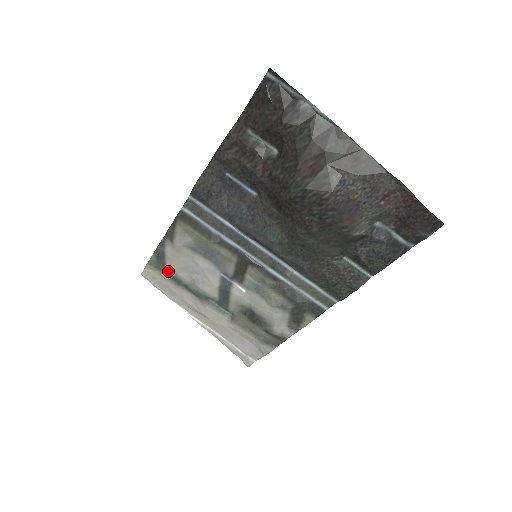
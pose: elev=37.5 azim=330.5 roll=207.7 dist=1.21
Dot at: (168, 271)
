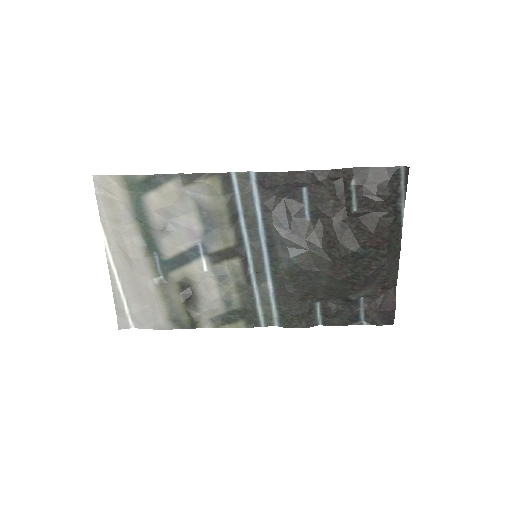
Dot at: (141, 200)
